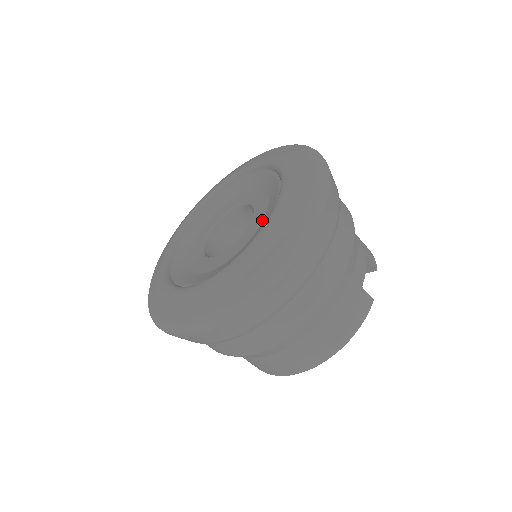
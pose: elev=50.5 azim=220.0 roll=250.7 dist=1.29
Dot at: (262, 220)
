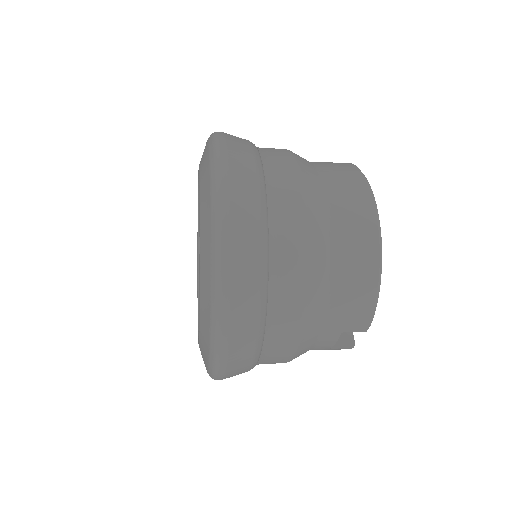
Dot at: occluded
